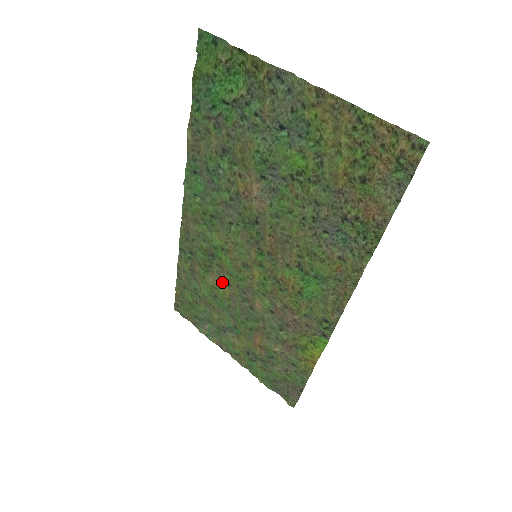
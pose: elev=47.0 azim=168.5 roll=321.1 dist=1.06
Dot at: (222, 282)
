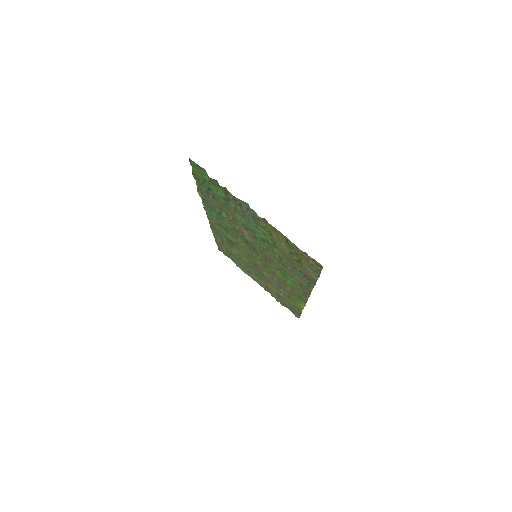
Dot at: (242, 255)
